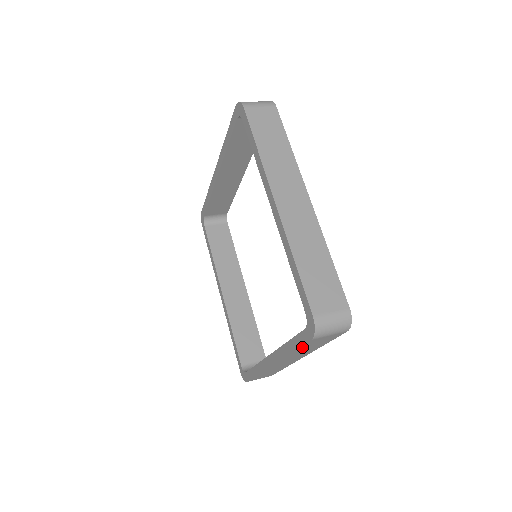
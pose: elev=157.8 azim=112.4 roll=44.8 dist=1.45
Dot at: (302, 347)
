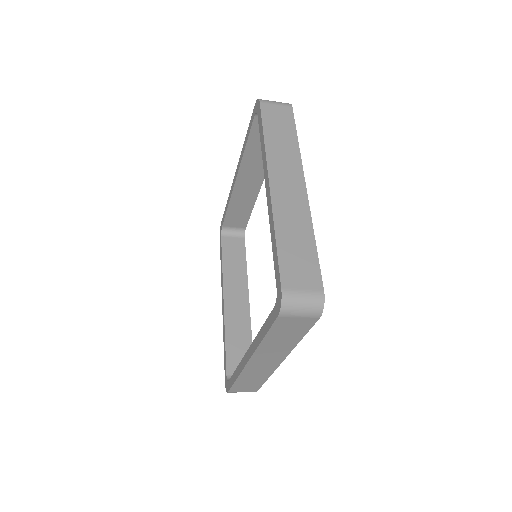
Dot at: (272, 331)
